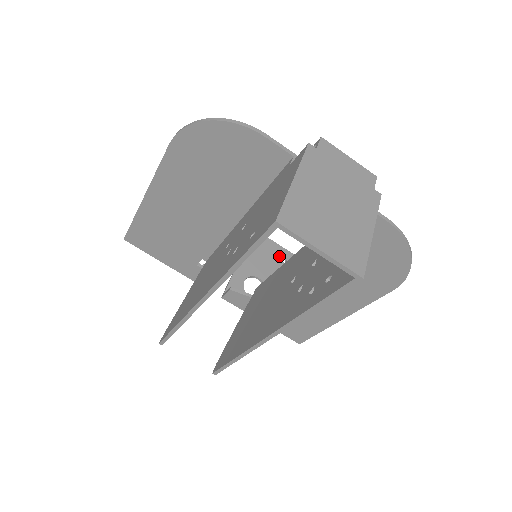
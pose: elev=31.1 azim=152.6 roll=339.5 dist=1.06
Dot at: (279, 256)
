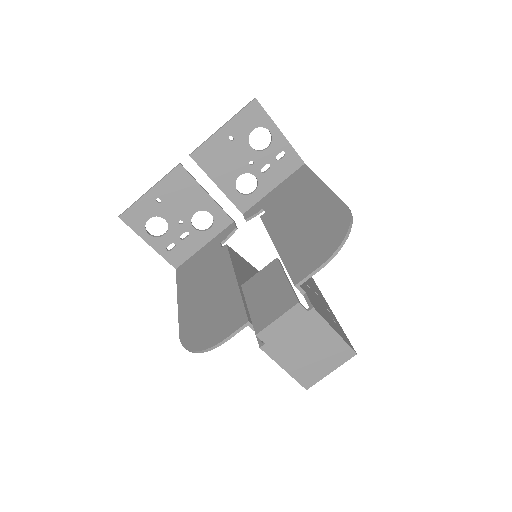
Dot at: (225, 142)
